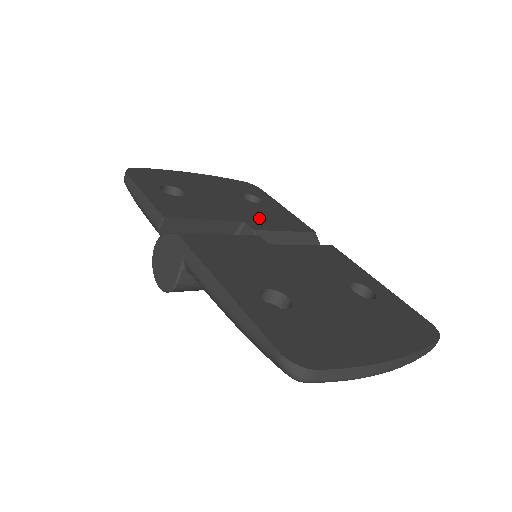
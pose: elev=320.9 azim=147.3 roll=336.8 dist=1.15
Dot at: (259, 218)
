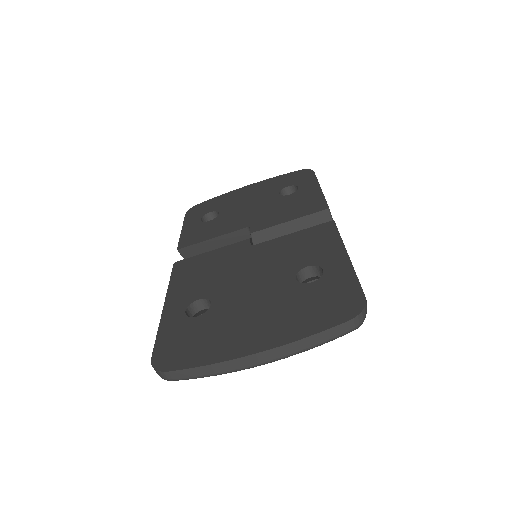
Dot at: (271, 215)
